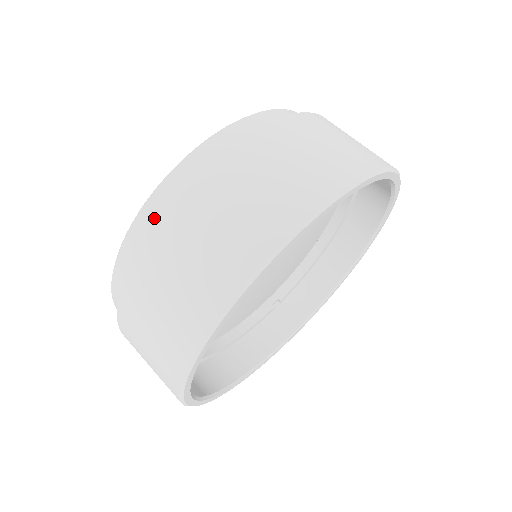
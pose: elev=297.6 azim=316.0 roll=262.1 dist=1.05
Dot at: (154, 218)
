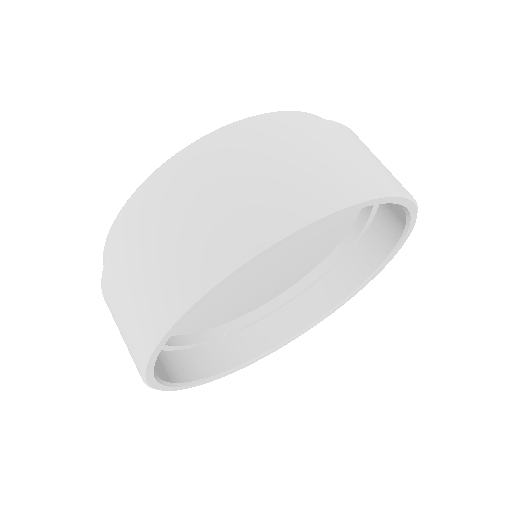
Dot at: (237, 137)
